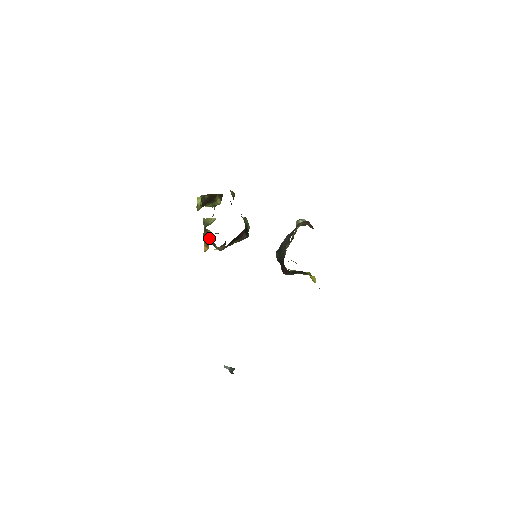
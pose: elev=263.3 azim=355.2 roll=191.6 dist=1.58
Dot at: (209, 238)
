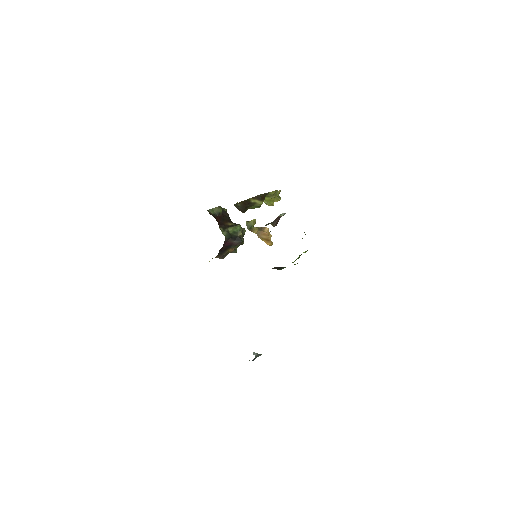
Dot at: (266, 234)
